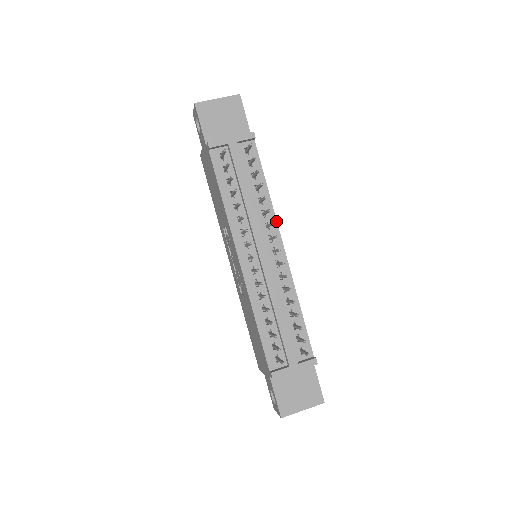
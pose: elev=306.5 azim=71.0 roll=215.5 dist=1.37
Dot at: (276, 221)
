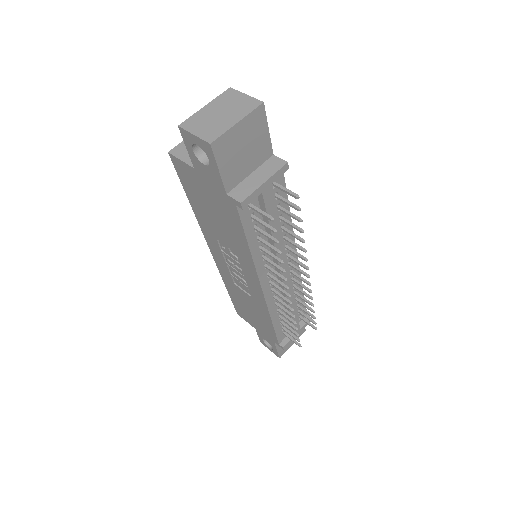
Dot at: (294, 238)
